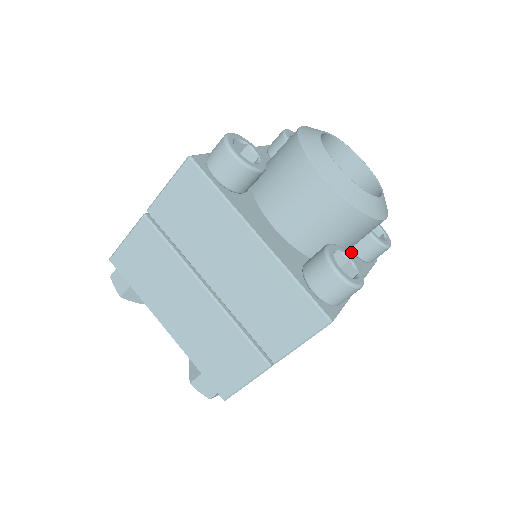
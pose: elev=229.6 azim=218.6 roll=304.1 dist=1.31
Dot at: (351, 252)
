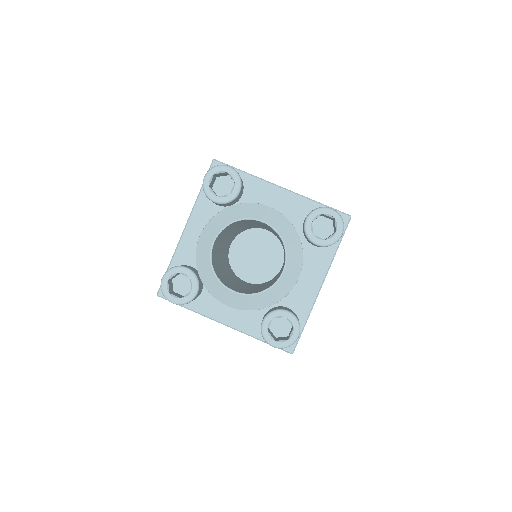
Dot at: occluded
